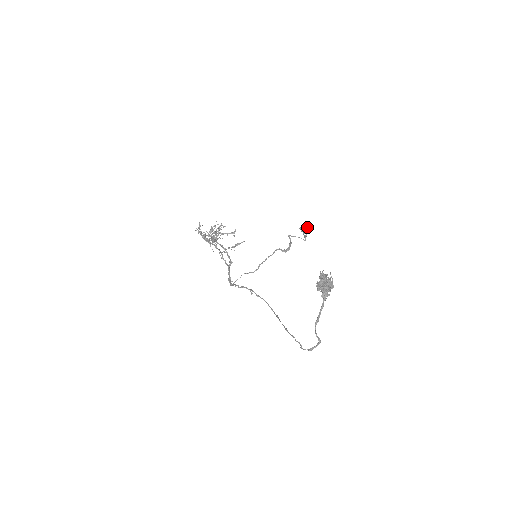
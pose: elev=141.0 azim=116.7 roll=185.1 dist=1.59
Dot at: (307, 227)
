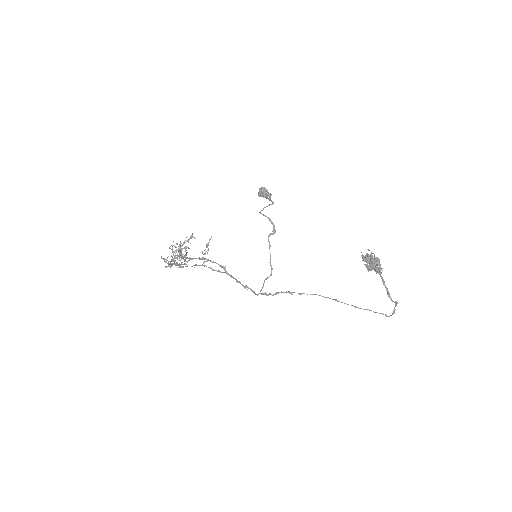
Dot at: (266, 191)
